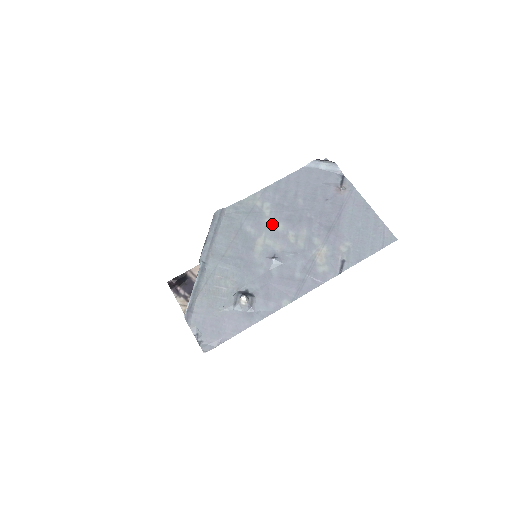
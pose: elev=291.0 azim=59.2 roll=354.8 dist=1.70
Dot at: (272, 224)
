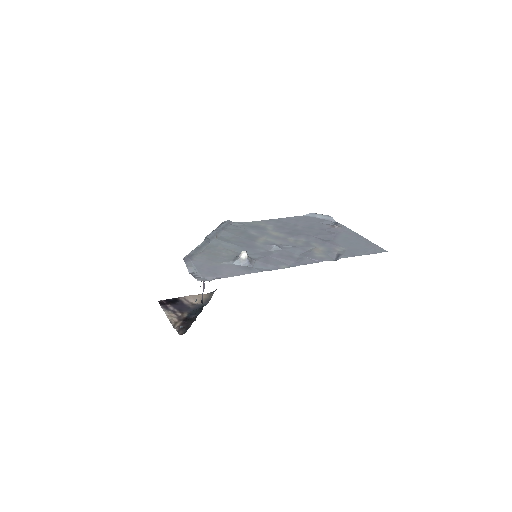
Dot at: (274, 233)
